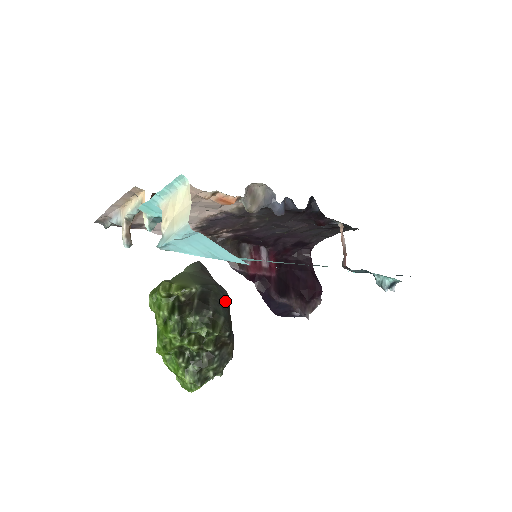
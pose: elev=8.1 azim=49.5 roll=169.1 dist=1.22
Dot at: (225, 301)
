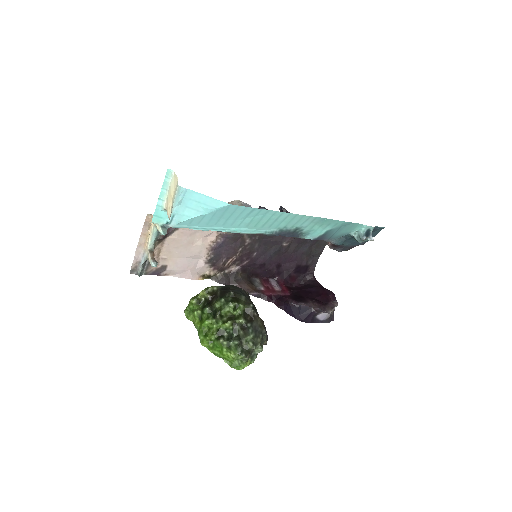
Dot at: (243, 291)
